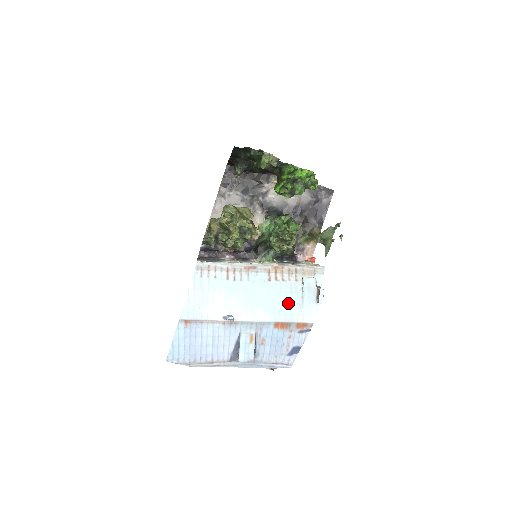
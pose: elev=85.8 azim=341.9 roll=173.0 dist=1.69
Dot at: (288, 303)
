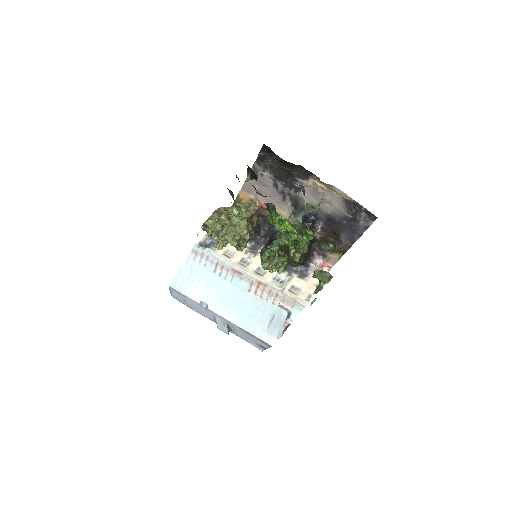
Dot at: (257, 318)
